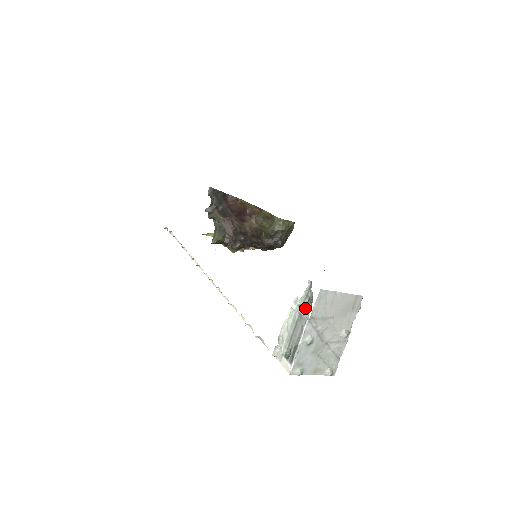
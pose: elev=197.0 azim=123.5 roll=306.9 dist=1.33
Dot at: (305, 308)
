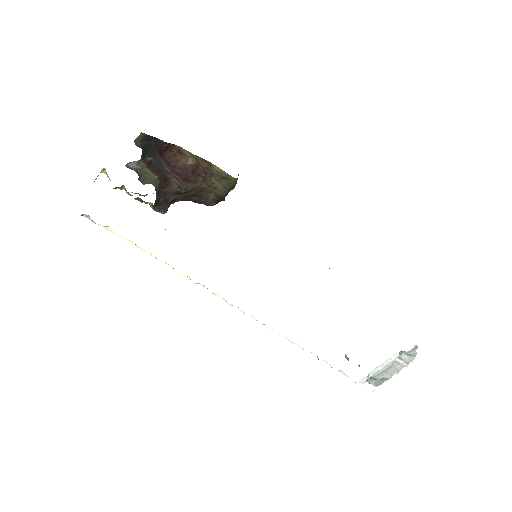
Dot at: (403, 359)
